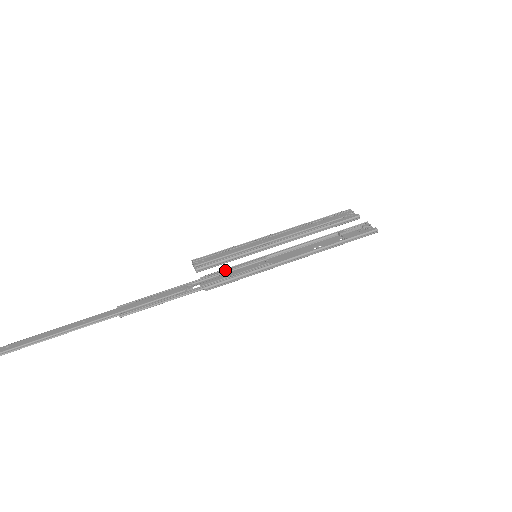
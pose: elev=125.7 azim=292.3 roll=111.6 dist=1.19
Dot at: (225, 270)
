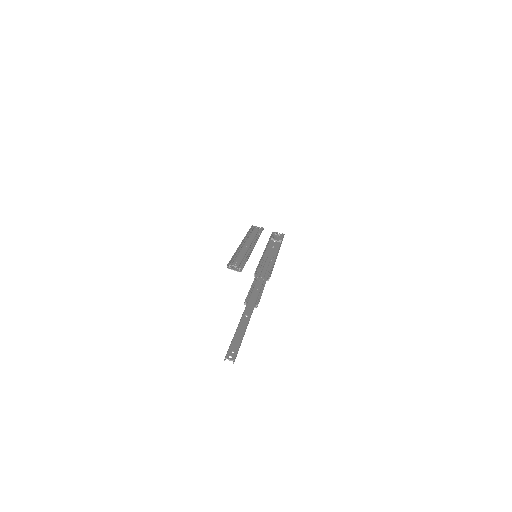
Dot at: (260, 266)
